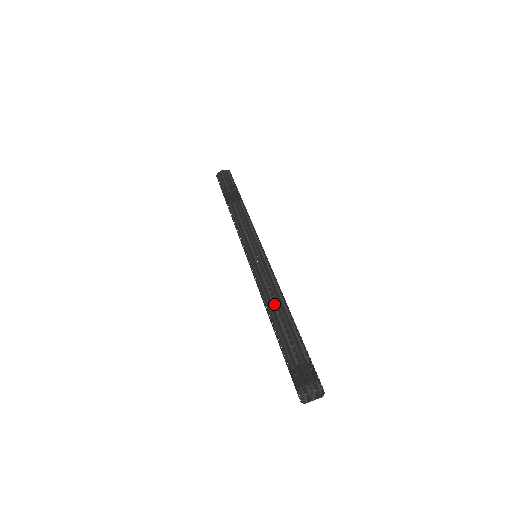
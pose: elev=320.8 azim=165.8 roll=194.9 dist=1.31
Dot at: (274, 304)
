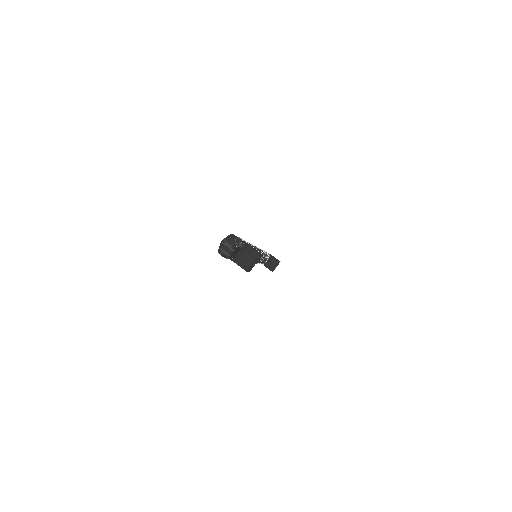
Dot at: occluded
